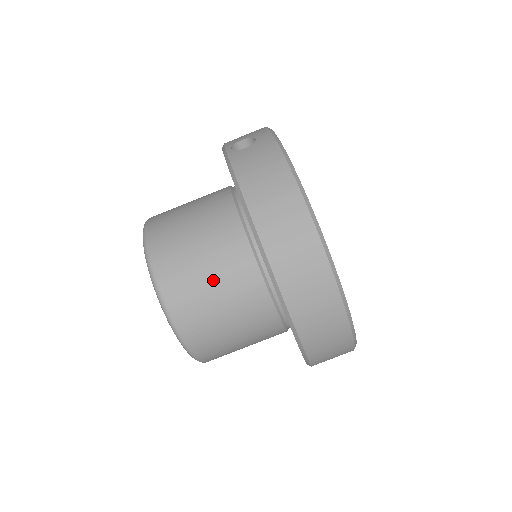
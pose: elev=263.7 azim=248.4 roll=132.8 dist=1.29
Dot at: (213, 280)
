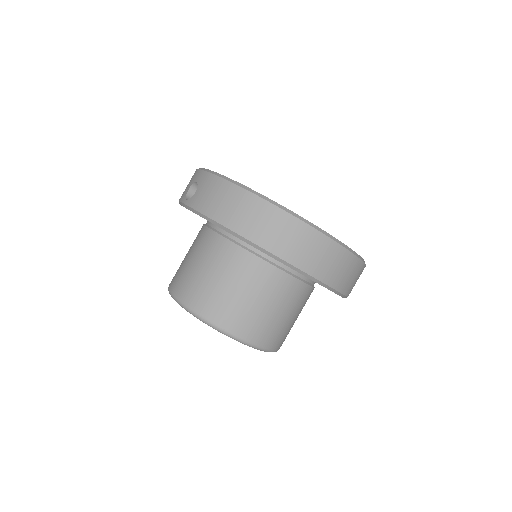
Dot at: (240, 290)
